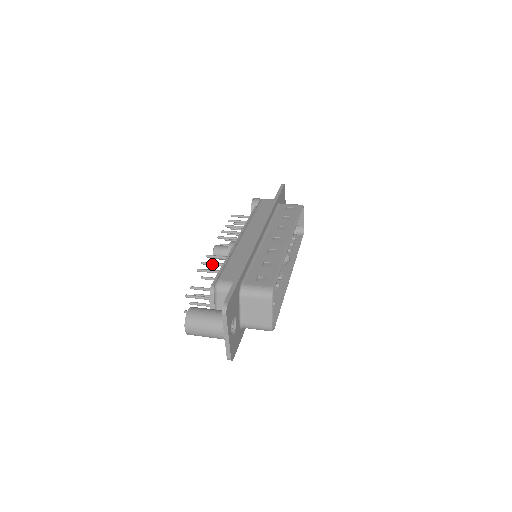
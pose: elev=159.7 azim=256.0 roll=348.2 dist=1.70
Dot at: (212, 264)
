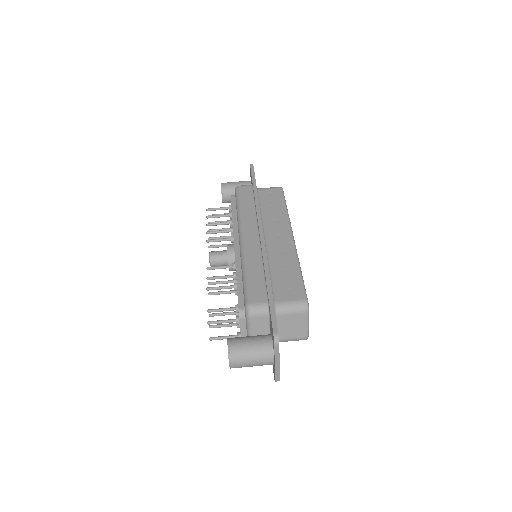
Dot at: (219, 278)
